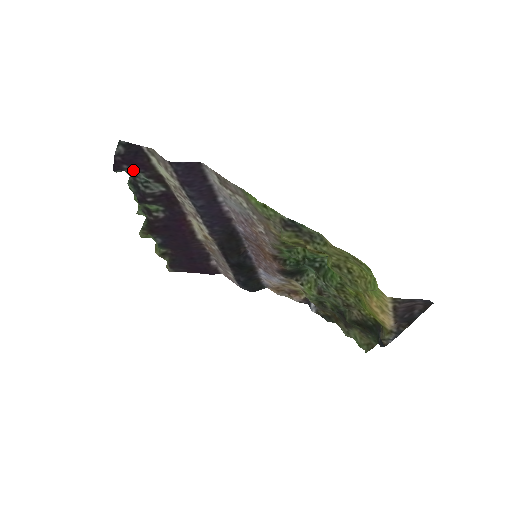
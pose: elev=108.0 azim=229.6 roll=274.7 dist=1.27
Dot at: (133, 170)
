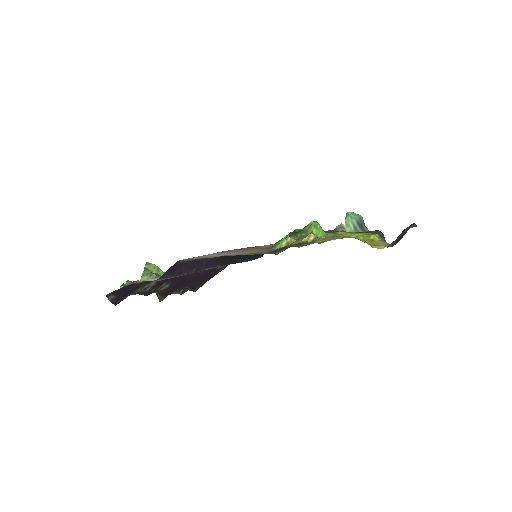
Dot at: occluded
